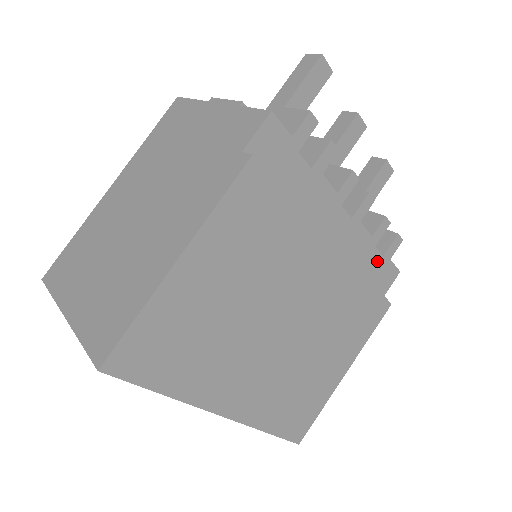
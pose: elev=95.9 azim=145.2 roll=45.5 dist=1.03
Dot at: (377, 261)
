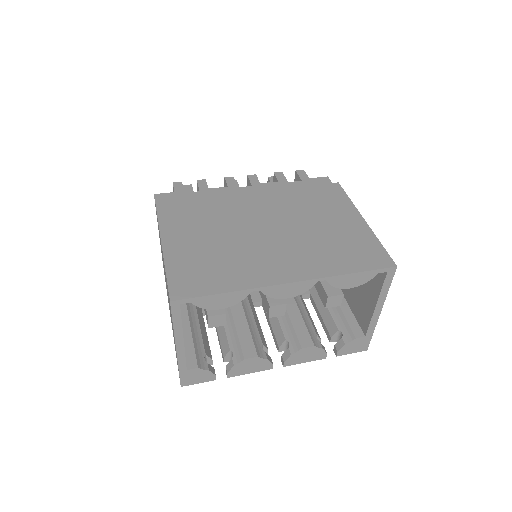
Dot at: (301, 184)
